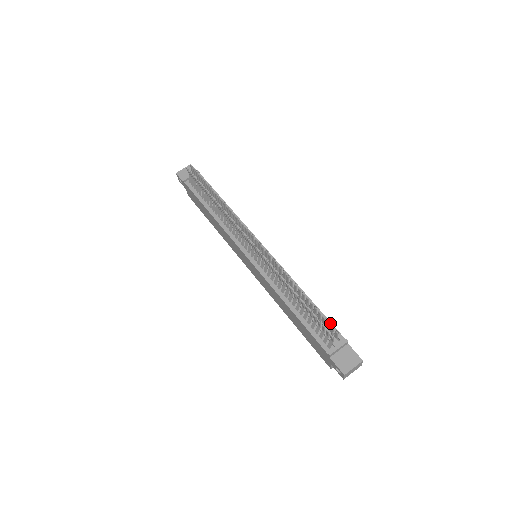
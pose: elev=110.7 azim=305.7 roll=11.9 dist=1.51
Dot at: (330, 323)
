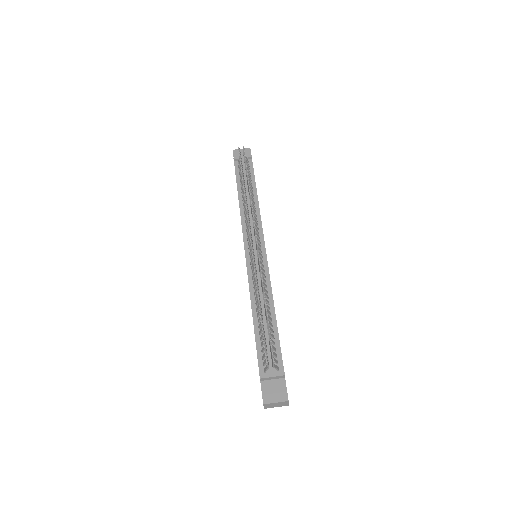
Dot at: (280, 350)
